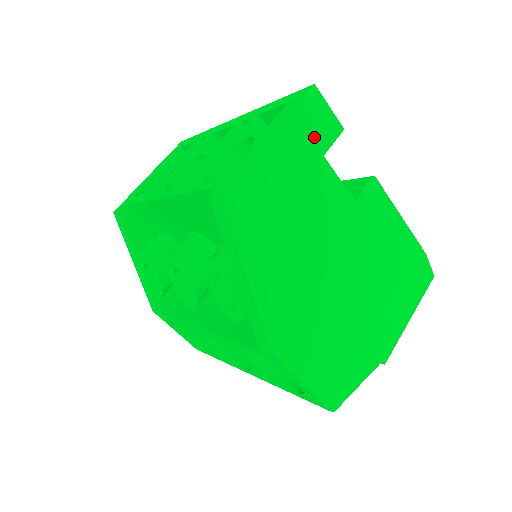
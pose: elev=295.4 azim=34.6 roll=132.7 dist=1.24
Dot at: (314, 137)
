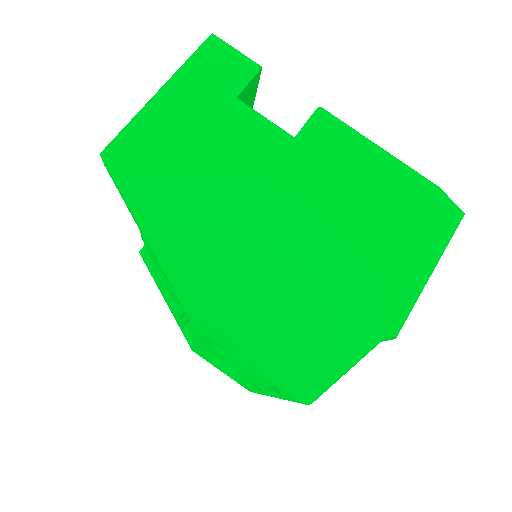
Dot at: (220, 82)
